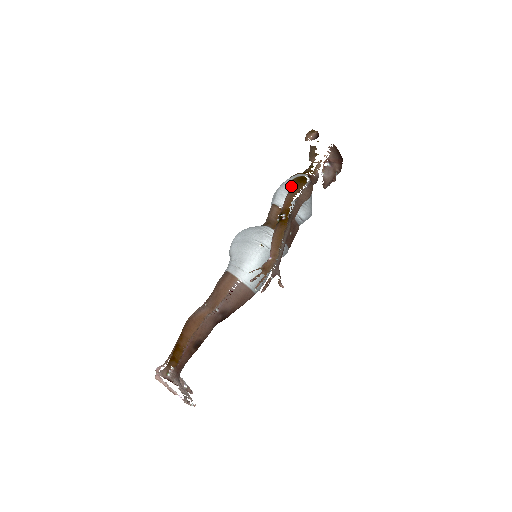
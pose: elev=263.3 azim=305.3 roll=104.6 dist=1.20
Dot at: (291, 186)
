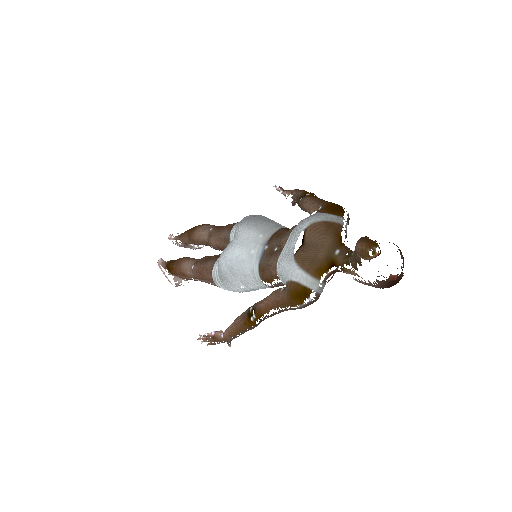
Dot at: (285, 292)
